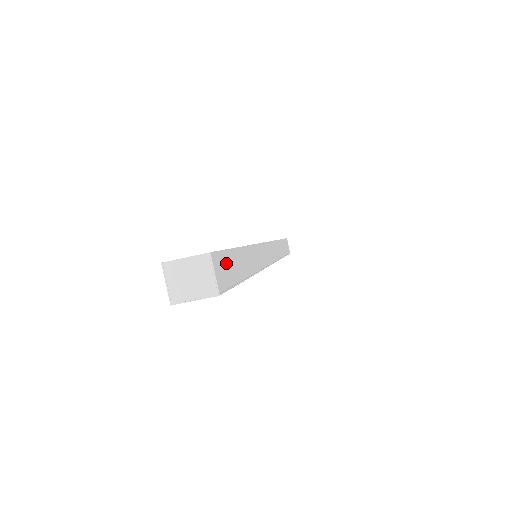
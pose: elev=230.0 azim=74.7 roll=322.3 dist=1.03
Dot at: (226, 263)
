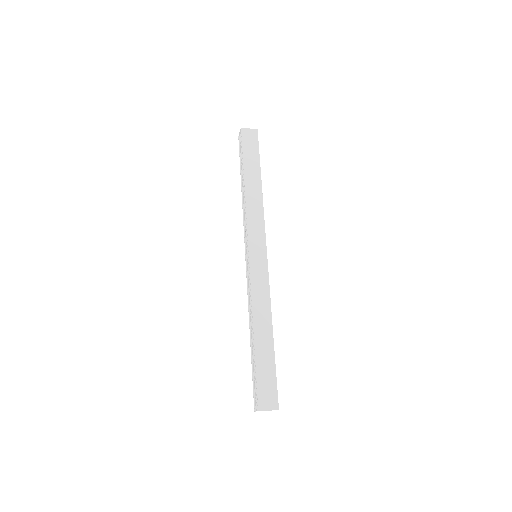
Dot at: (275, 386)
